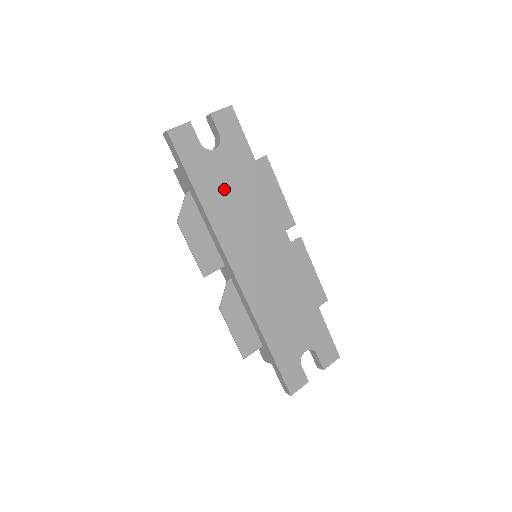
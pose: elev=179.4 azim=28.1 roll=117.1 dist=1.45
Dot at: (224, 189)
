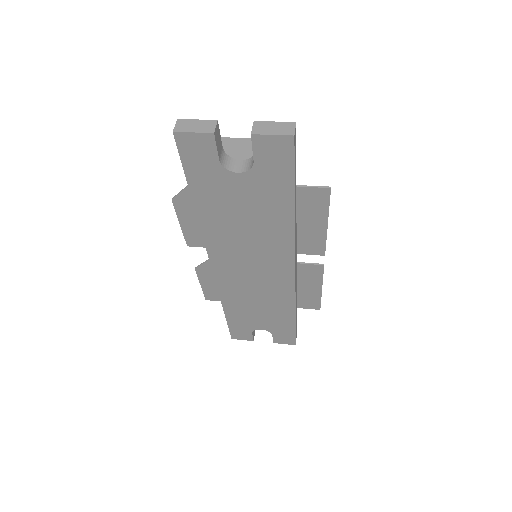
Dot at: (233, 210)
